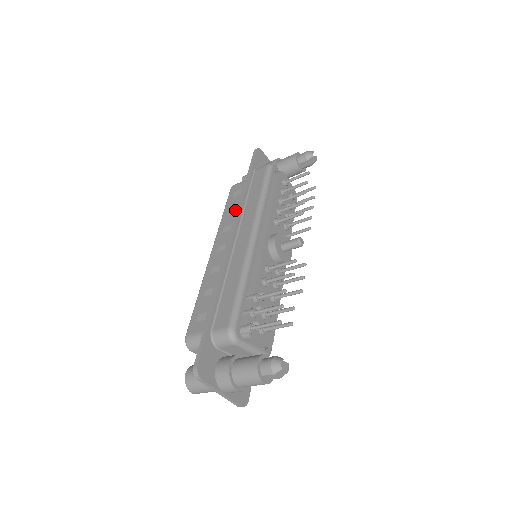
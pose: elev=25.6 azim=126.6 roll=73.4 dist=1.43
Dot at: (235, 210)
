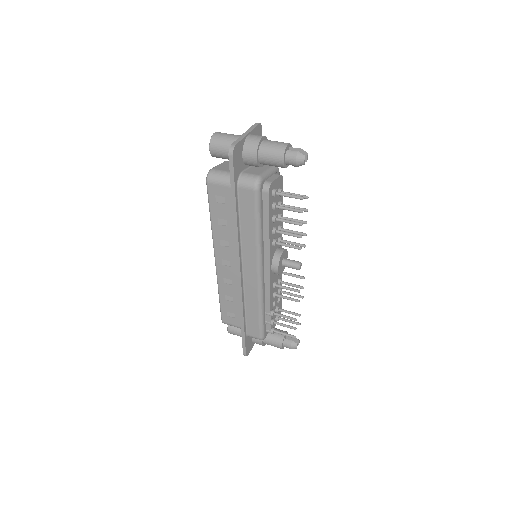
Dot at: (225, 223)
